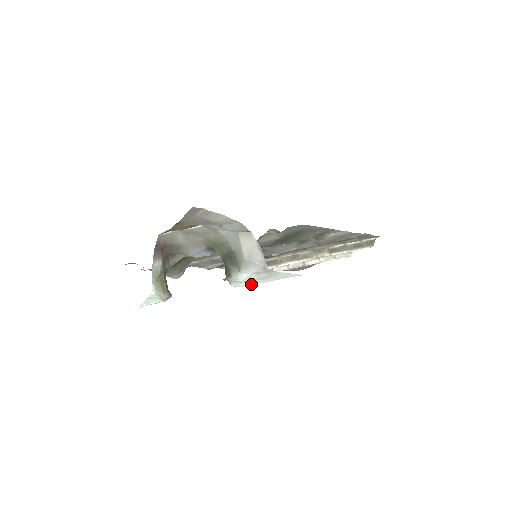
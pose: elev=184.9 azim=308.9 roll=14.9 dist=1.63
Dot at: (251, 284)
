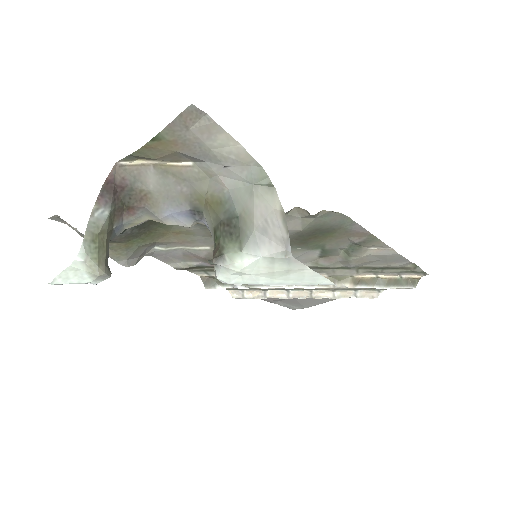
Dot at: (251, 282)
